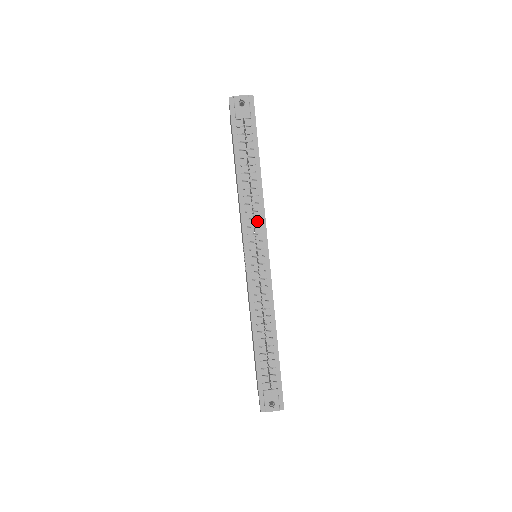
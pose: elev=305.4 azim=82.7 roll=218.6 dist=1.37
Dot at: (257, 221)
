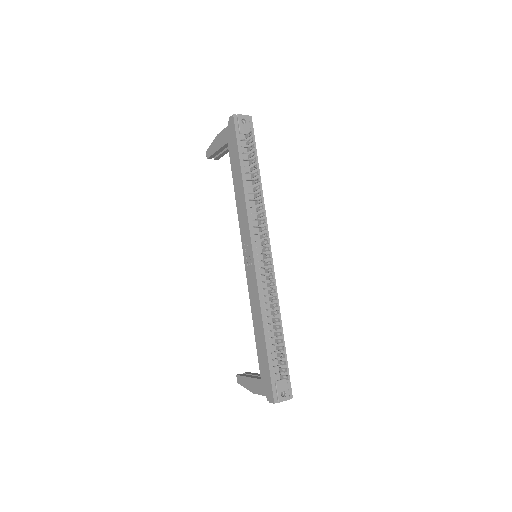
Dot at: (261, 222)
